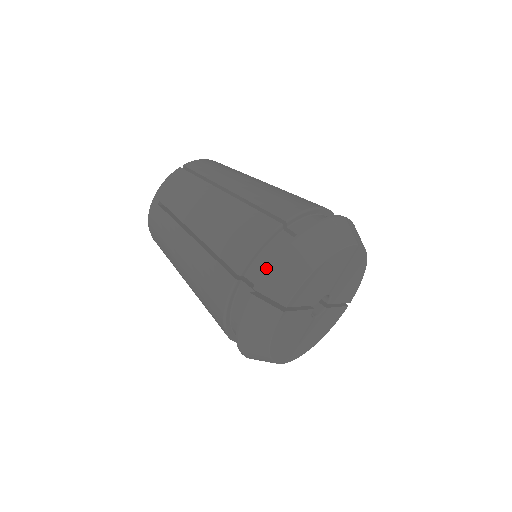
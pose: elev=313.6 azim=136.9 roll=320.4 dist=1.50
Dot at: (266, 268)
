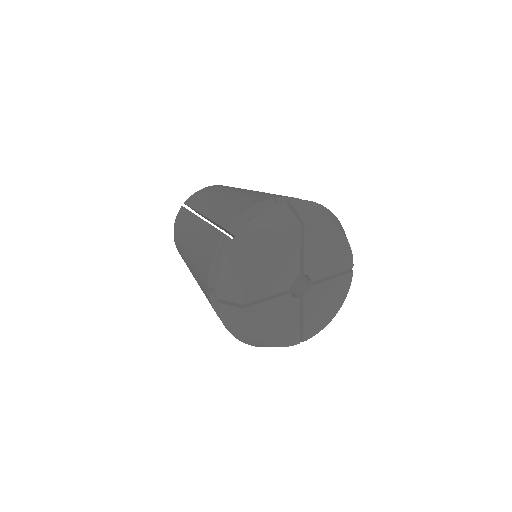
Dot at: (216, 278)
